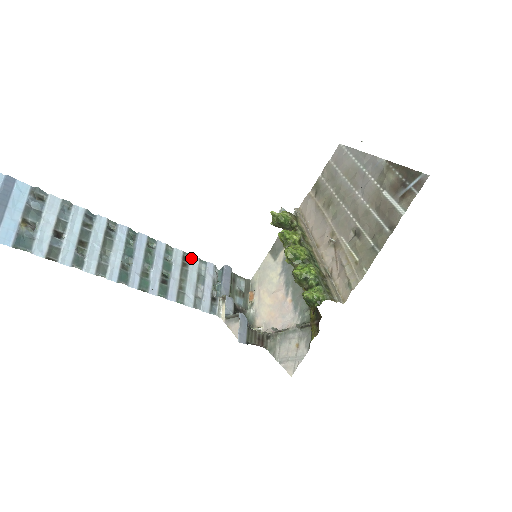
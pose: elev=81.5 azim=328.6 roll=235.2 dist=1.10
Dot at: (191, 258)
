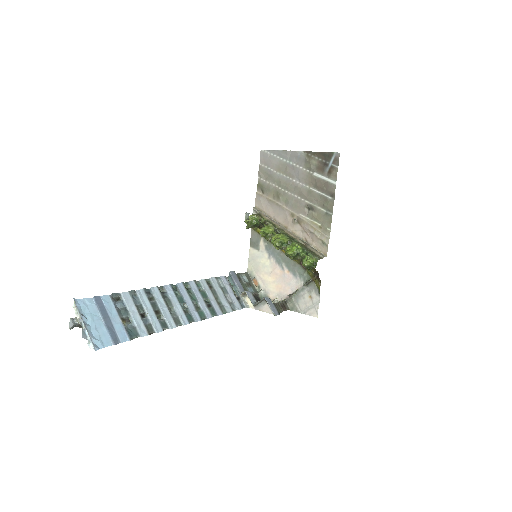
Dot at: (211, 280)
